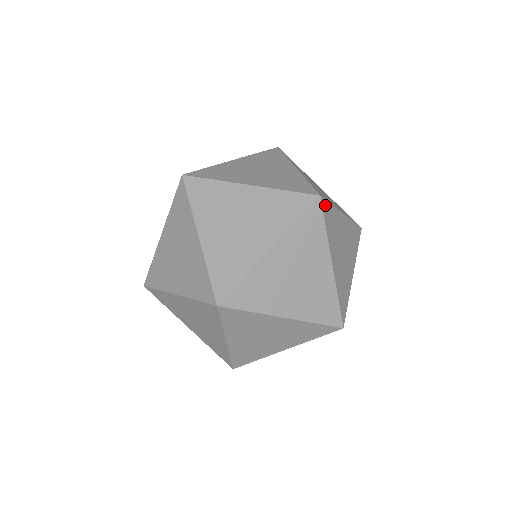
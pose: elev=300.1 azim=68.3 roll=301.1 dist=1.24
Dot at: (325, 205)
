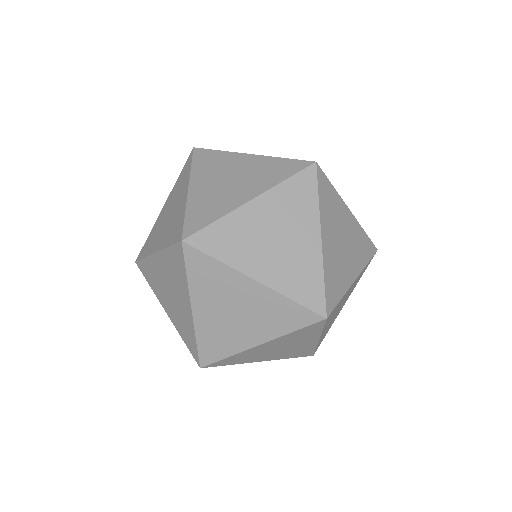
Dot at: (322, 176)
